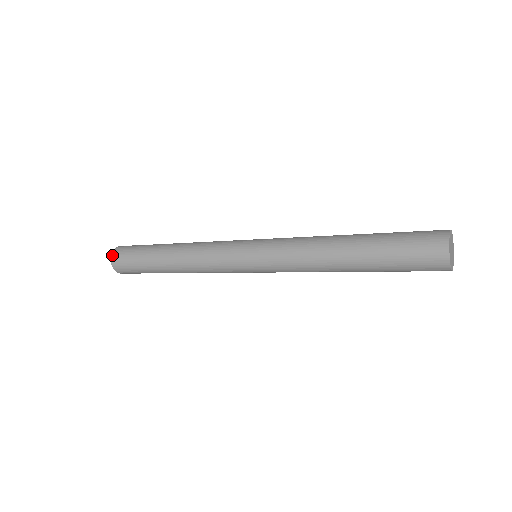
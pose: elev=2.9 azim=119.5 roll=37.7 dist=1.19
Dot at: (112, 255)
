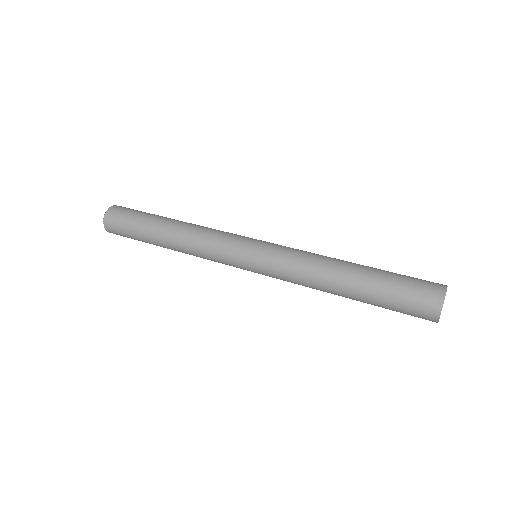
Dot at: (104, 223)
